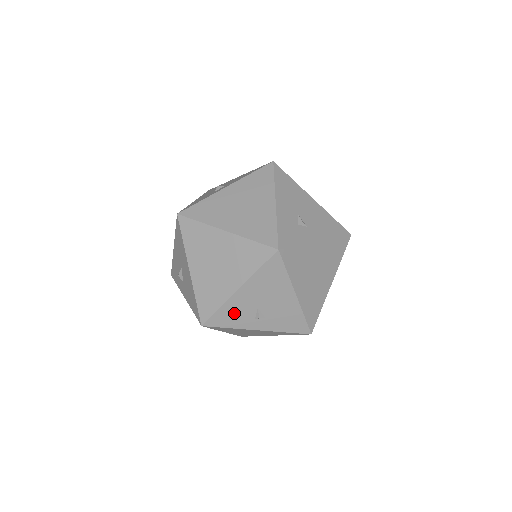
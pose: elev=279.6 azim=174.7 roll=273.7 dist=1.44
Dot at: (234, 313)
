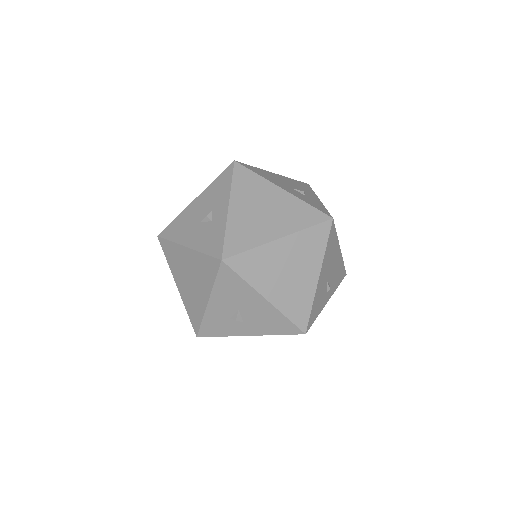
Dot at: (318, 301)
